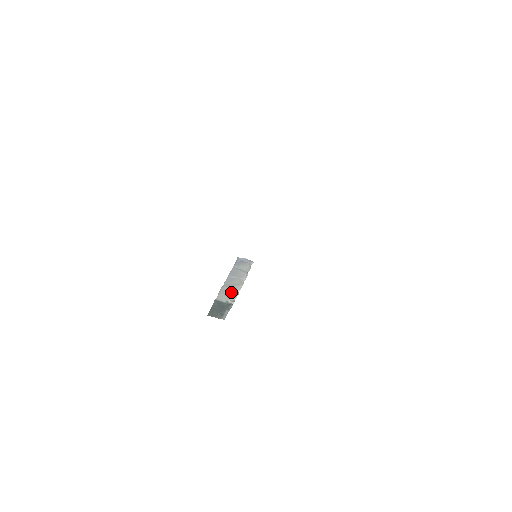
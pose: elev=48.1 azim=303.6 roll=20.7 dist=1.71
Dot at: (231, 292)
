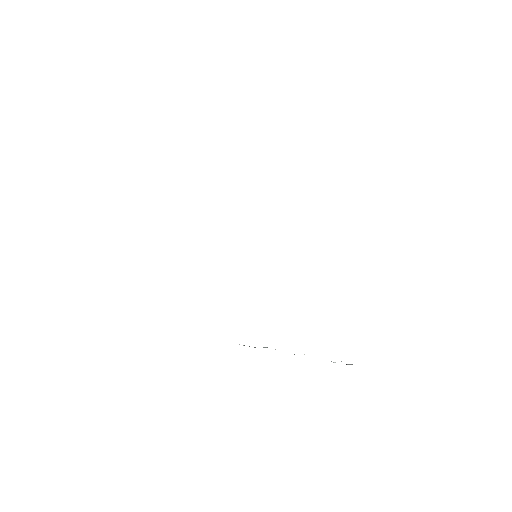
Dot at: occluded
